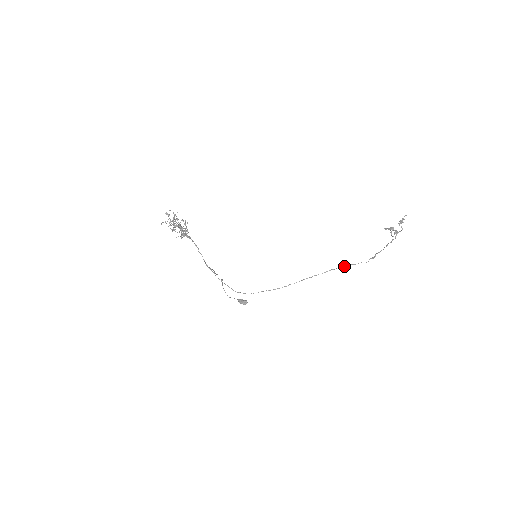
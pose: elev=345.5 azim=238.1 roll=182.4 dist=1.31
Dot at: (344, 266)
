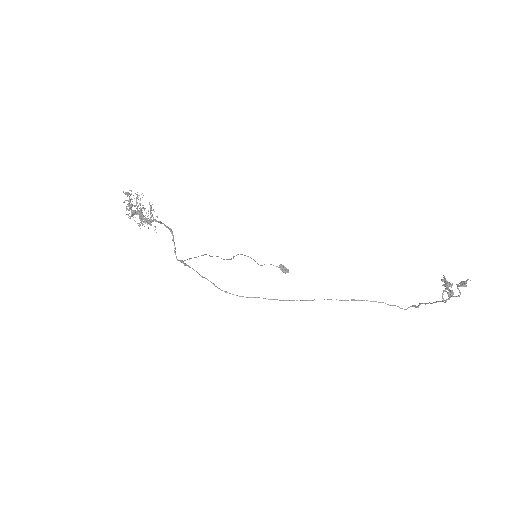
Dot at: (373, 301)
